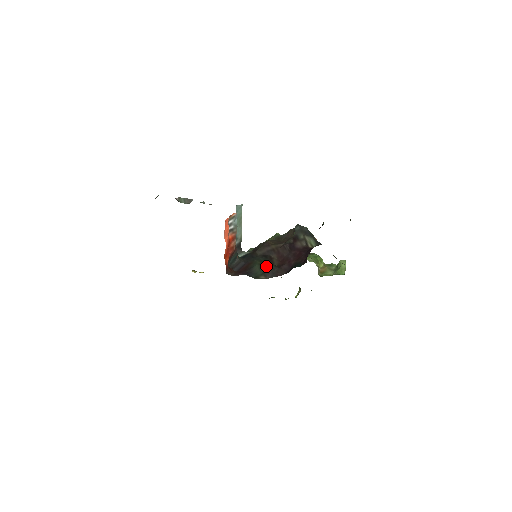
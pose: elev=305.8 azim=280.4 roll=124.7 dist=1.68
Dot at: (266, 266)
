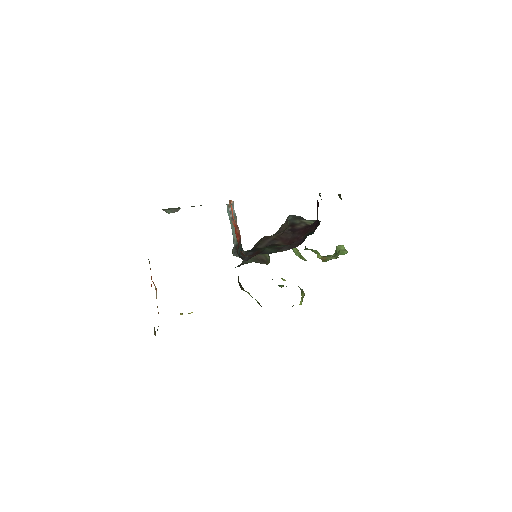
Dot at: (277, 247)
